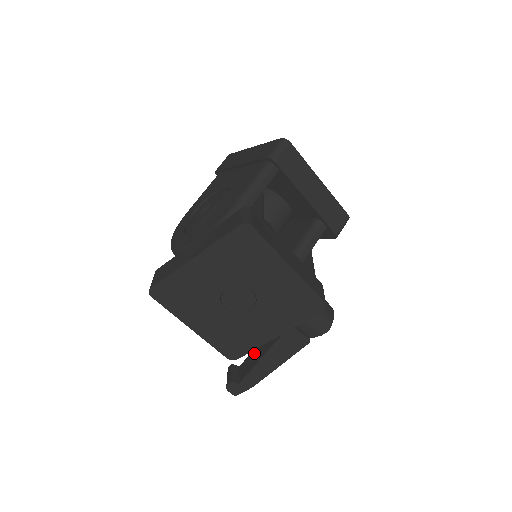
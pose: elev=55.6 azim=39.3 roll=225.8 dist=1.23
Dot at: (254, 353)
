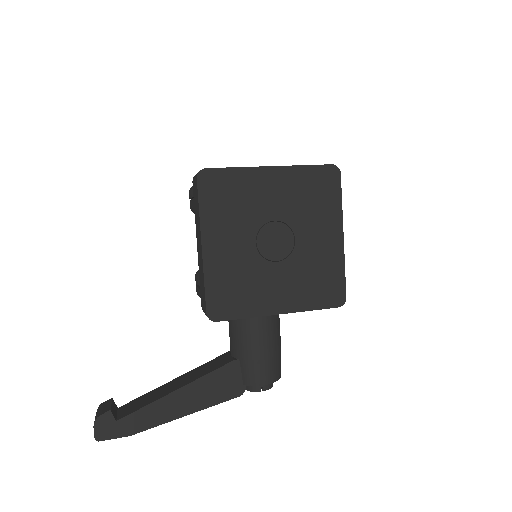
Dot at: (157, 390)
